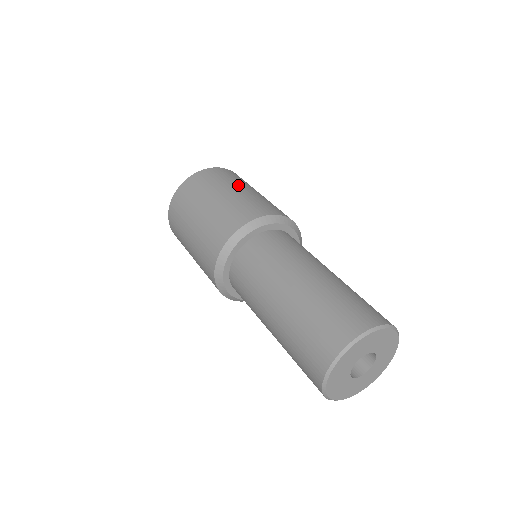
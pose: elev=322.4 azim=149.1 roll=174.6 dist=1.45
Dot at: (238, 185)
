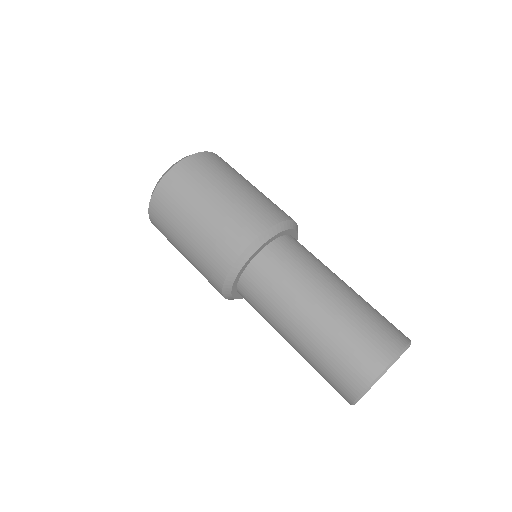
Dot at: (229, 181)
